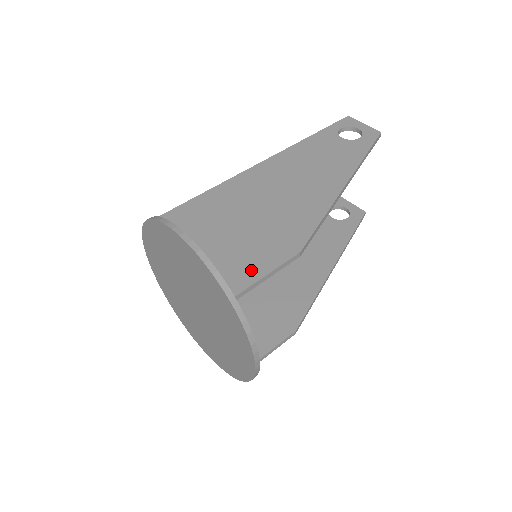
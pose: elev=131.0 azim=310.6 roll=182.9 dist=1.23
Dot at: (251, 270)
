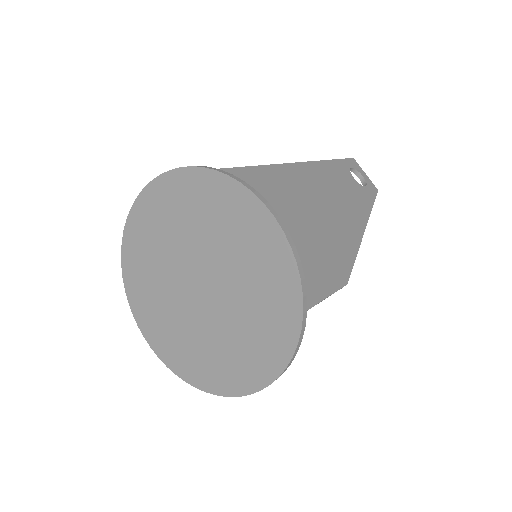
Dot at: (313, 286)
